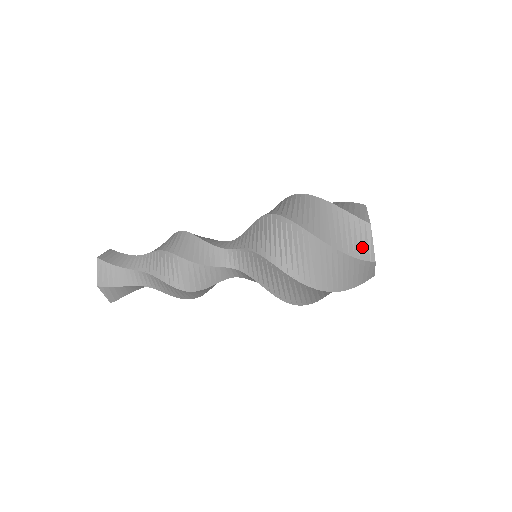
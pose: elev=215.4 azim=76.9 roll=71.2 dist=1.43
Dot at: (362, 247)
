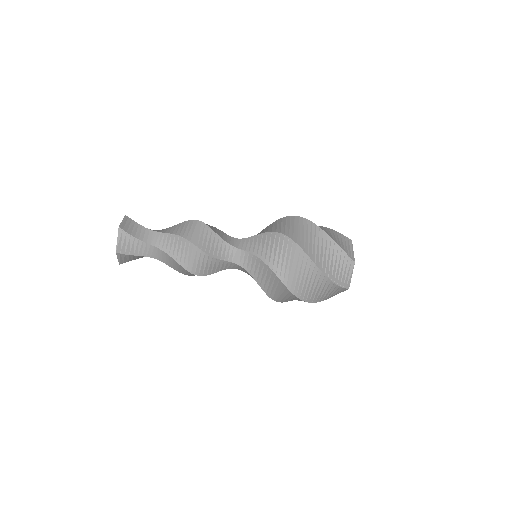
Dot at: (346, 248)
